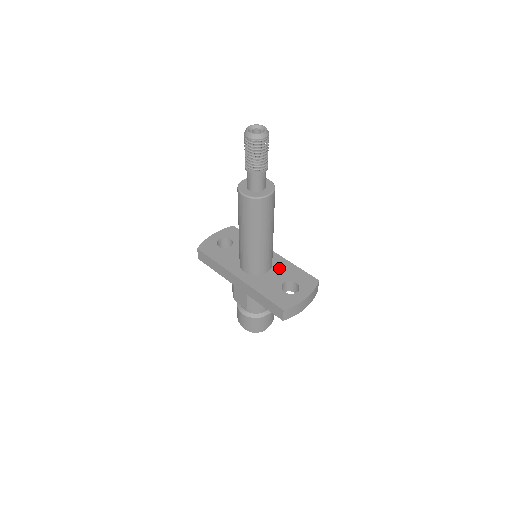
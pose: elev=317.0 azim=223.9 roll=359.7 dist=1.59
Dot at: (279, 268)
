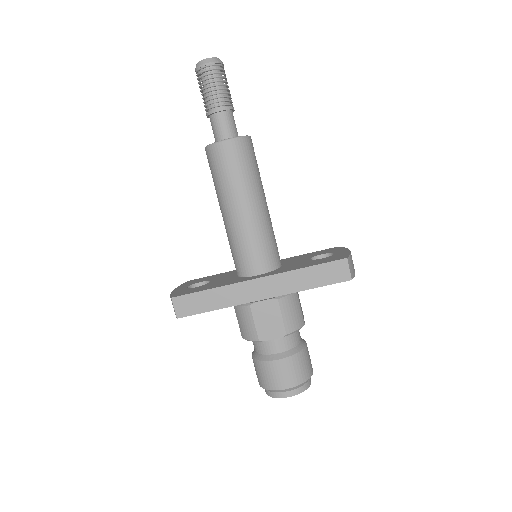
Dot at: (288, 261)
